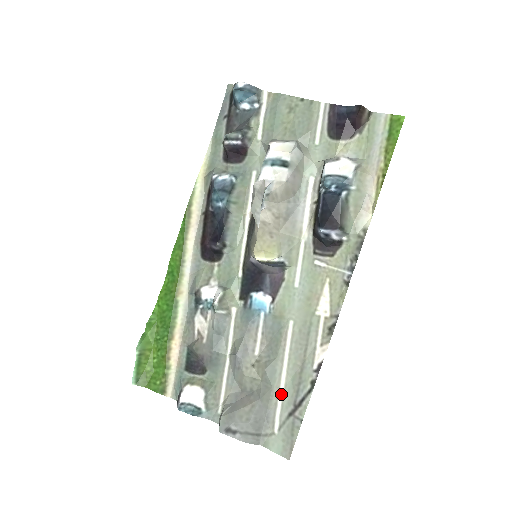
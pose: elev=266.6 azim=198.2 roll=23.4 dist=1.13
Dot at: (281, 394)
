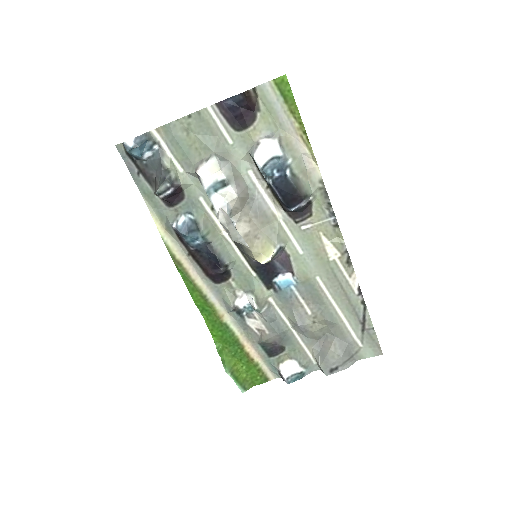
Dot at: (347, 324)
